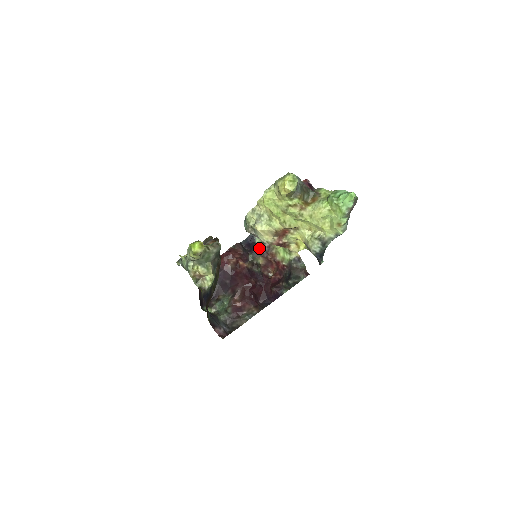
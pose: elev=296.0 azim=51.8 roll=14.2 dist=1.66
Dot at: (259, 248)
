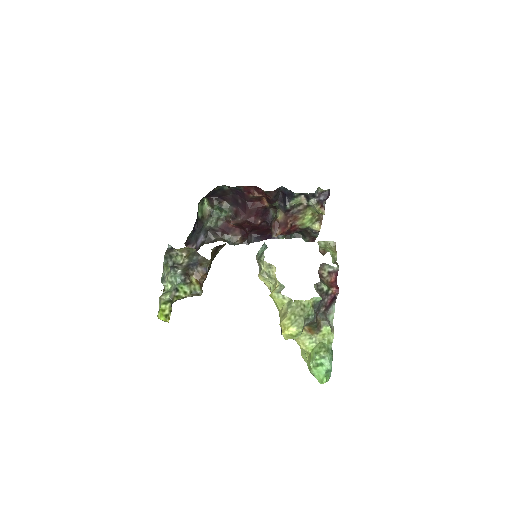
Dot at: (288, 209)
